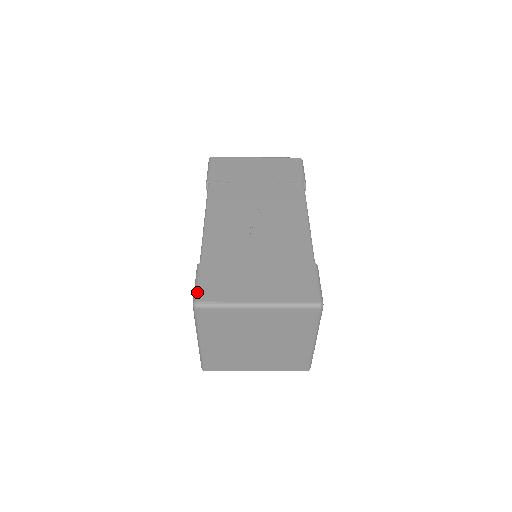
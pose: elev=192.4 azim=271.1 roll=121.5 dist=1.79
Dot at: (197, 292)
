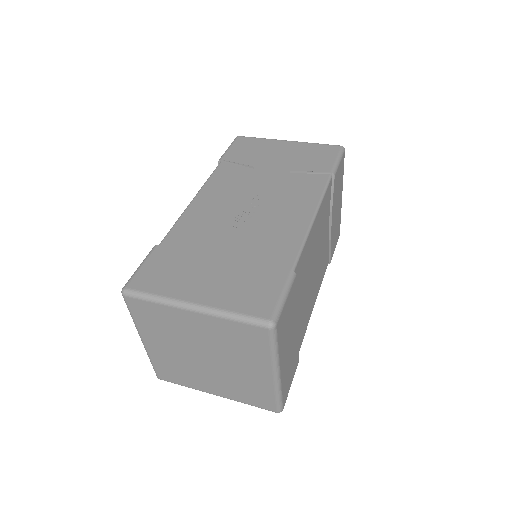
Dot at: (132, 277)
